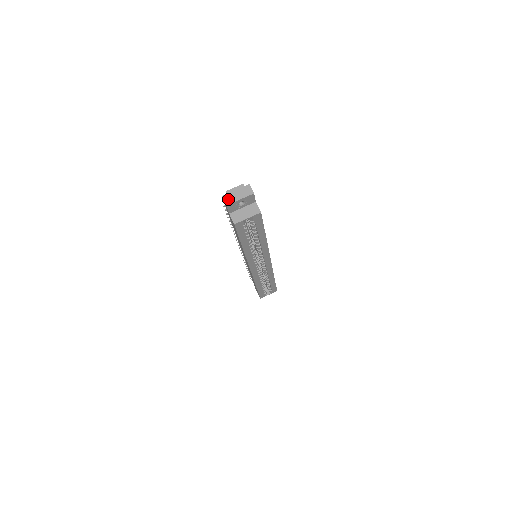
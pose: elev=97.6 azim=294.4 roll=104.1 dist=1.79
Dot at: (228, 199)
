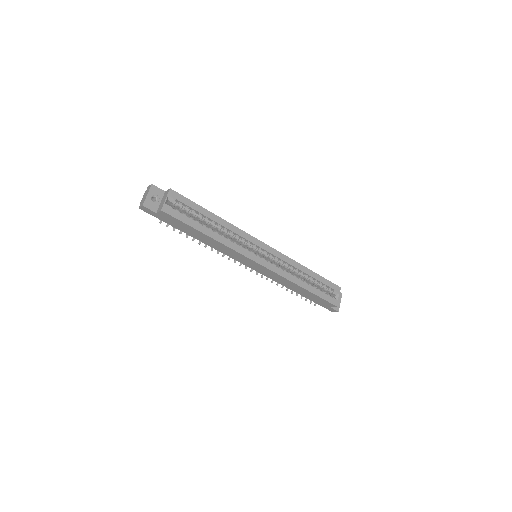
Dot at: (142, 204)
